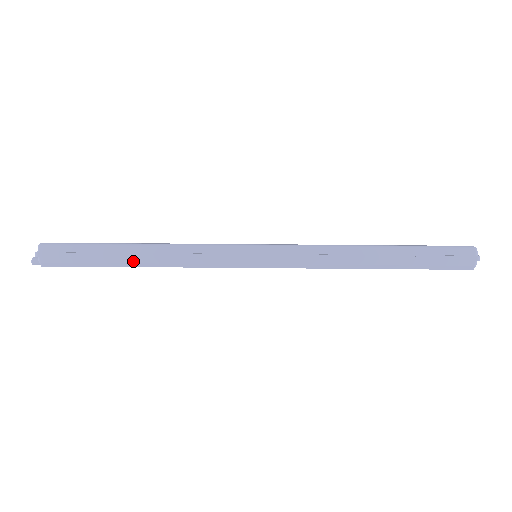
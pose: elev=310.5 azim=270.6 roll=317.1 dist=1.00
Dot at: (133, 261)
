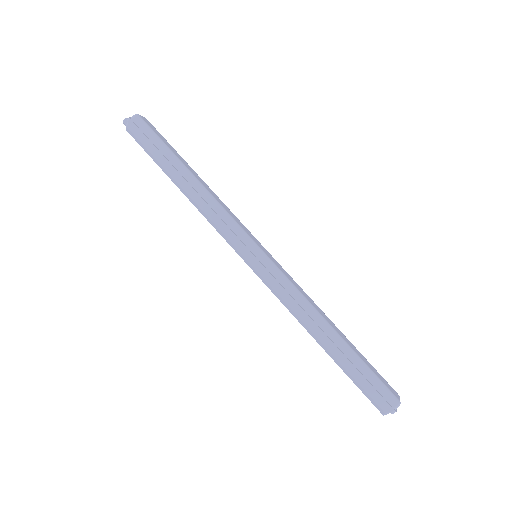
Dot at: (179, 181)
